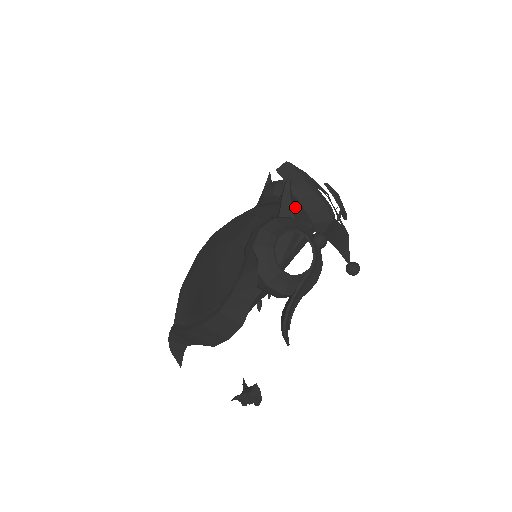
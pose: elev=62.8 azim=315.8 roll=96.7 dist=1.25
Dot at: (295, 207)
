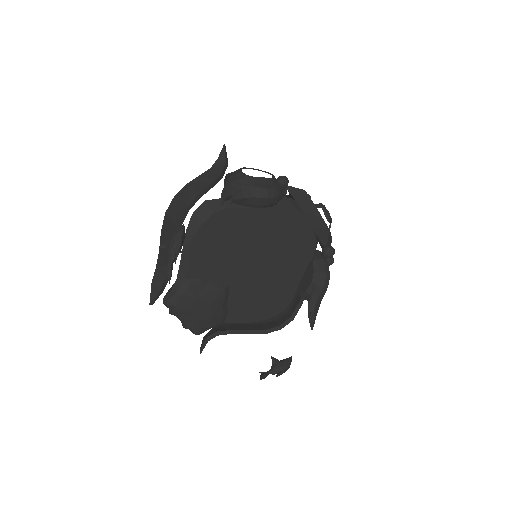
Dot at: occluded
